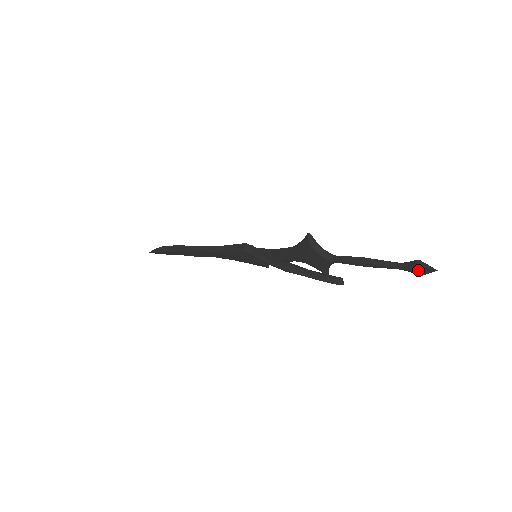
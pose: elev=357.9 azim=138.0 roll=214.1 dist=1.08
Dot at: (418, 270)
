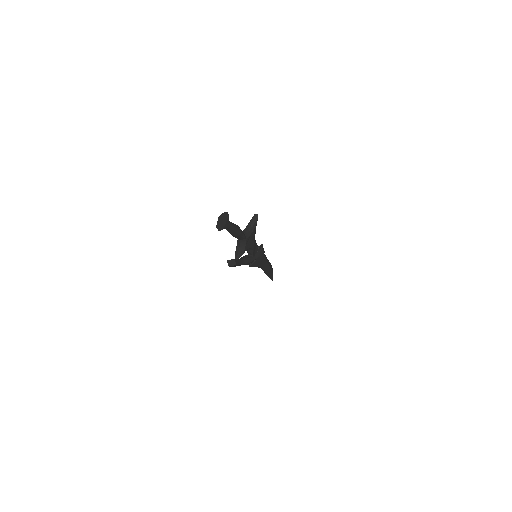
Dot at: occluded
